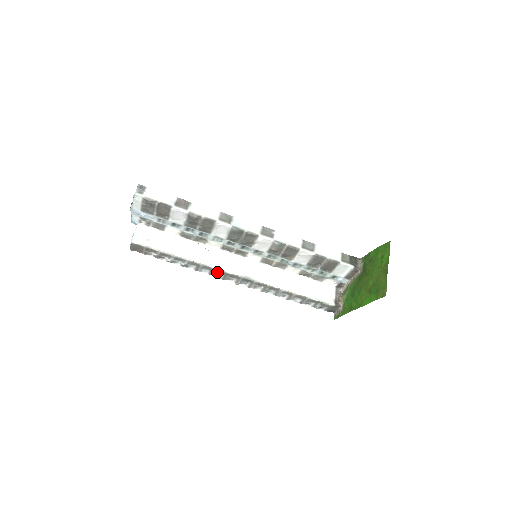
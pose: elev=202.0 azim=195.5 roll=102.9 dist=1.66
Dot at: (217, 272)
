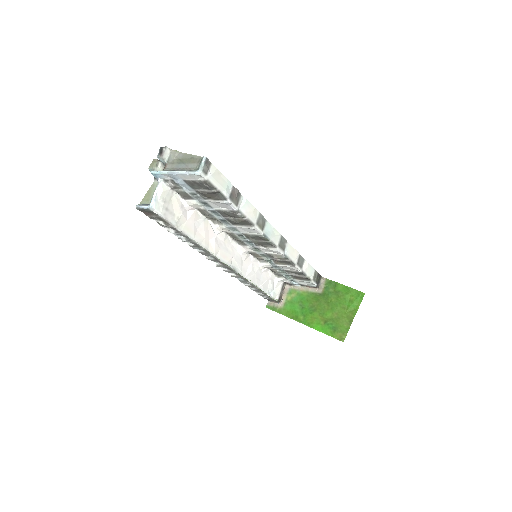
Dot at: (210, 255)
